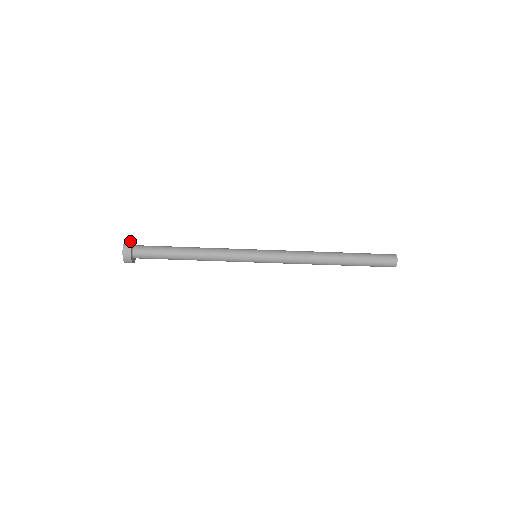
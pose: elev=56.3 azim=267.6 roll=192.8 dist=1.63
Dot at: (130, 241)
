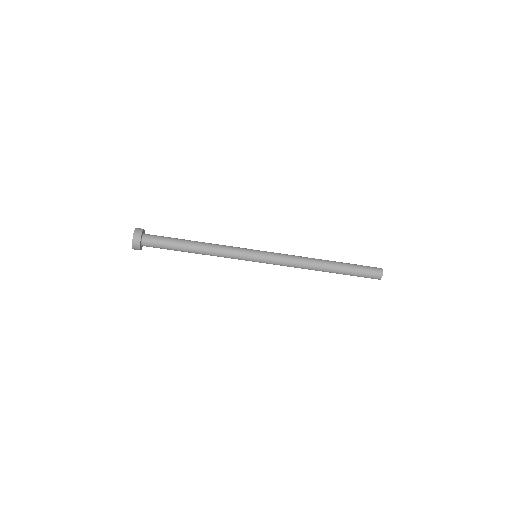
Dot at: (139, 235)
